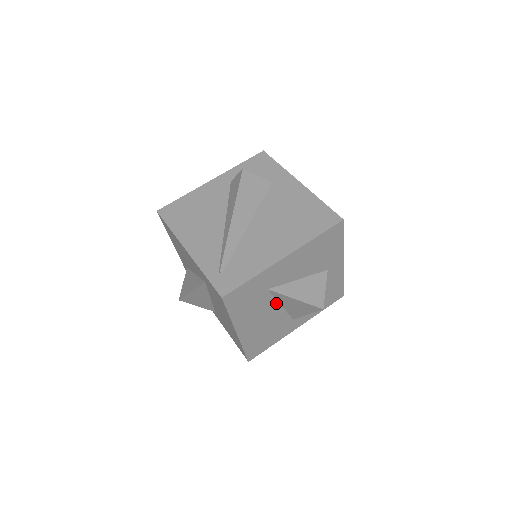
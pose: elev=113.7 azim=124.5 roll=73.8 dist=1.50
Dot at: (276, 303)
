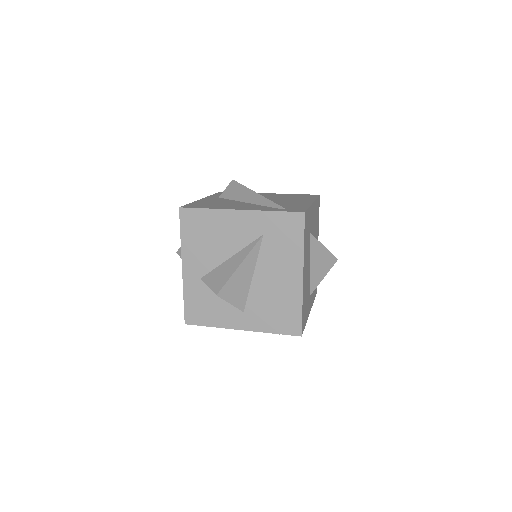
Dot at: (309, 258)
